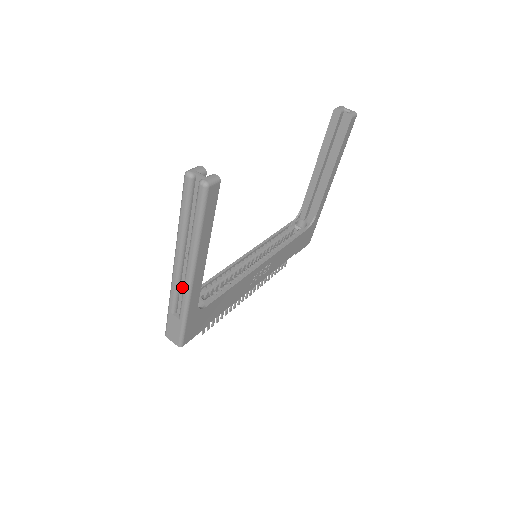
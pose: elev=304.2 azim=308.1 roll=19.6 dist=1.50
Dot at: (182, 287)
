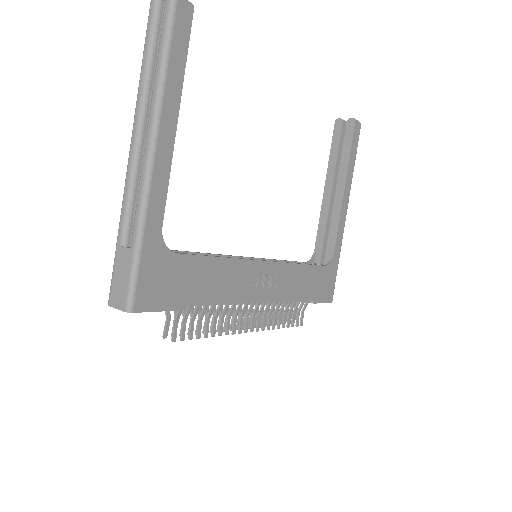
Dot at: occluded
